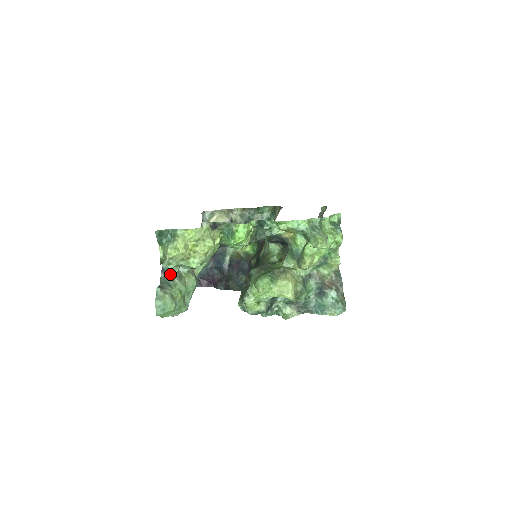
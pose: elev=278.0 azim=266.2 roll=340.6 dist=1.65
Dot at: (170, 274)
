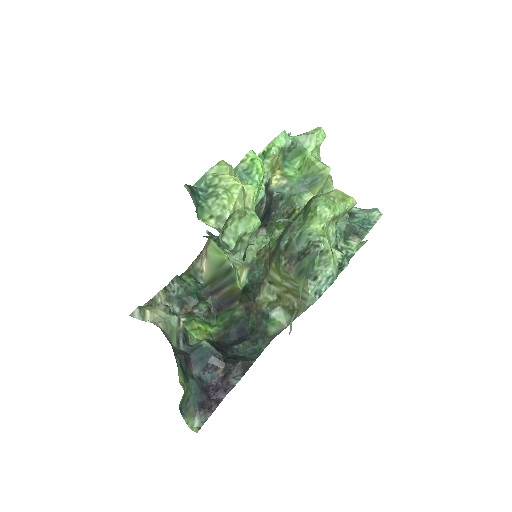
Dot at: occluded
